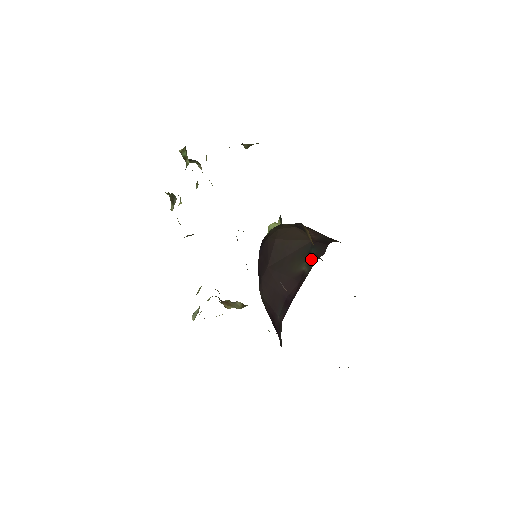
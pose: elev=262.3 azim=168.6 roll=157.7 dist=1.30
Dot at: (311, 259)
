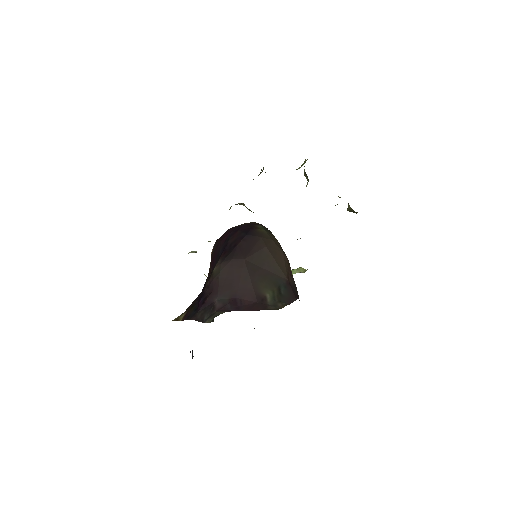
Dot at: (279, 296)
